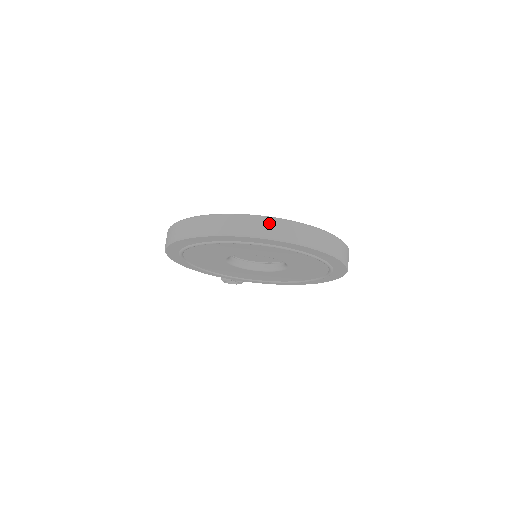
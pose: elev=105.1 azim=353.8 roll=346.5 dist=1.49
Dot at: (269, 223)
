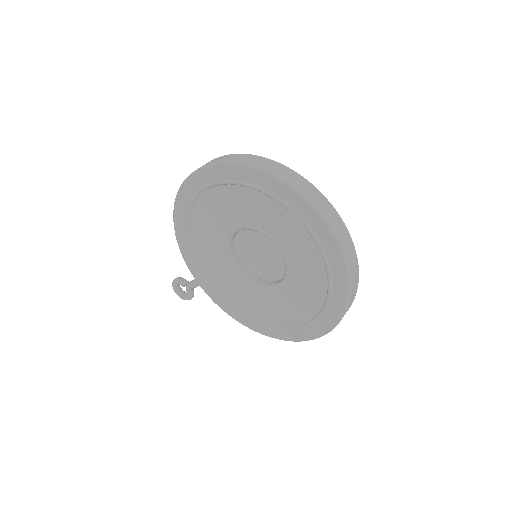
Dot at: (327, 205)
